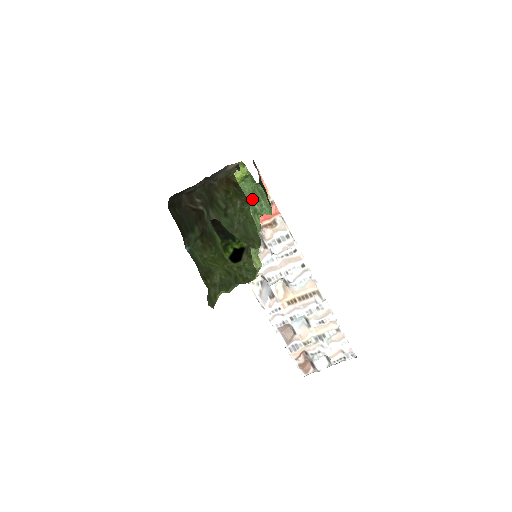
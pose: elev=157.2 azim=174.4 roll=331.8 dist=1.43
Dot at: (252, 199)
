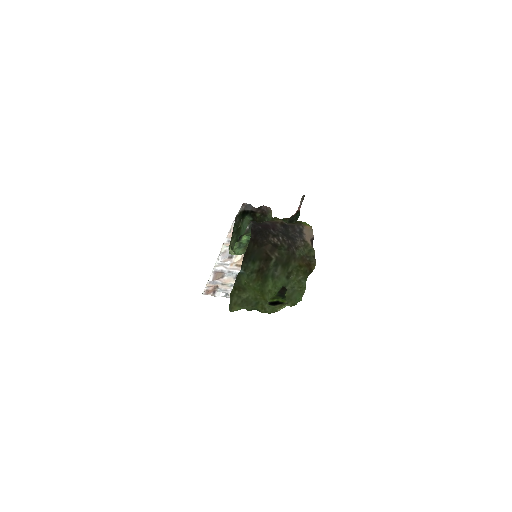
Dot at: occluded
